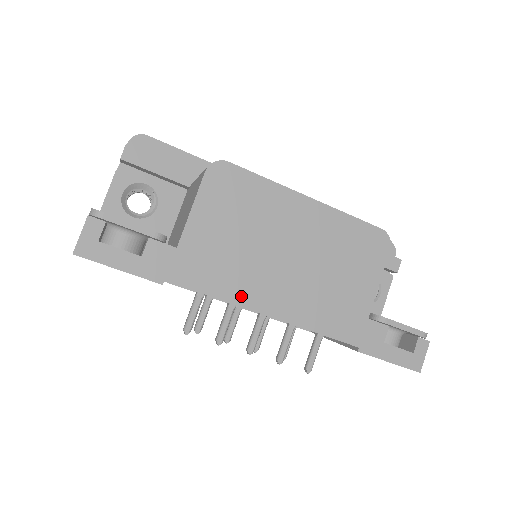
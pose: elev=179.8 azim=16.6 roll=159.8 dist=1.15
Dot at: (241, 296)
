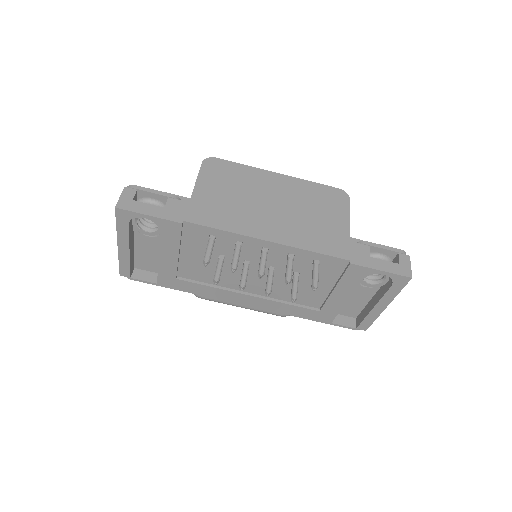
Dot at: (243, 229)
